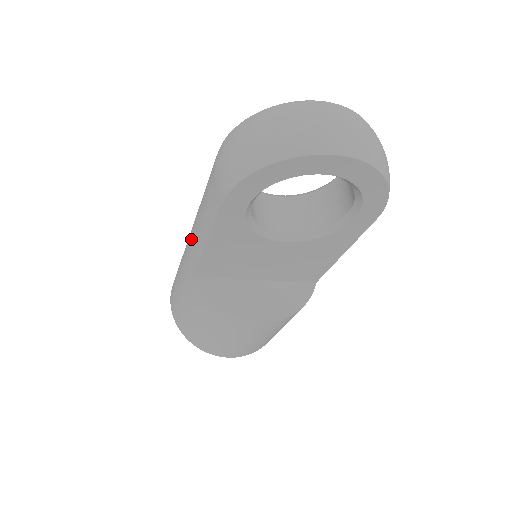
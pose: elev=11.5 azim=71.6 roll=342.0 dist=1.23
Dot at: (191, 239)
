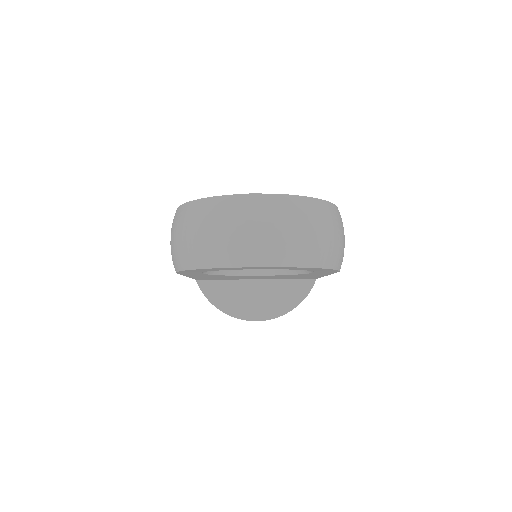
Dot at: occluded
